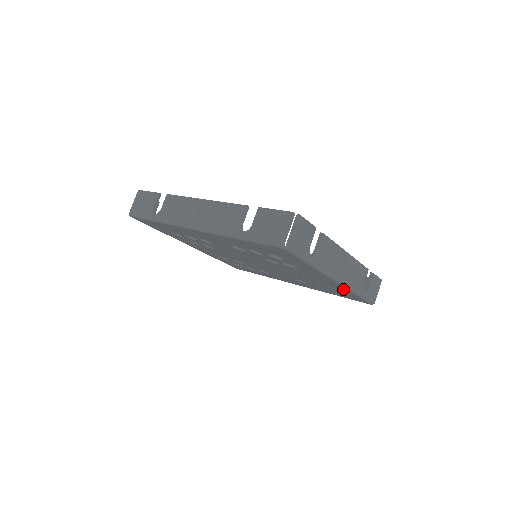
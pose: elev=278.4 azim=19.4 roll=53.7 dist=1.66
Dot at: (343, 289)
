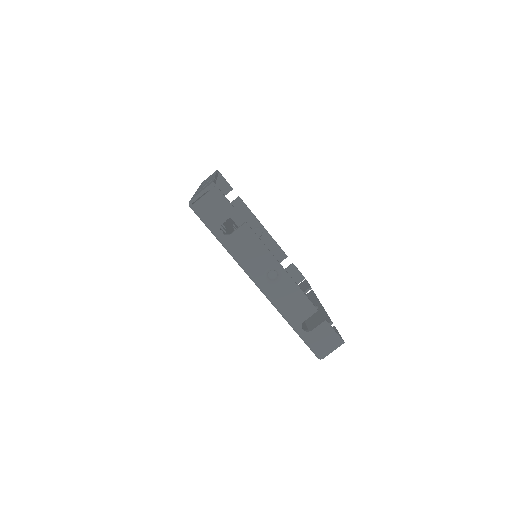
Dot at: occluded
